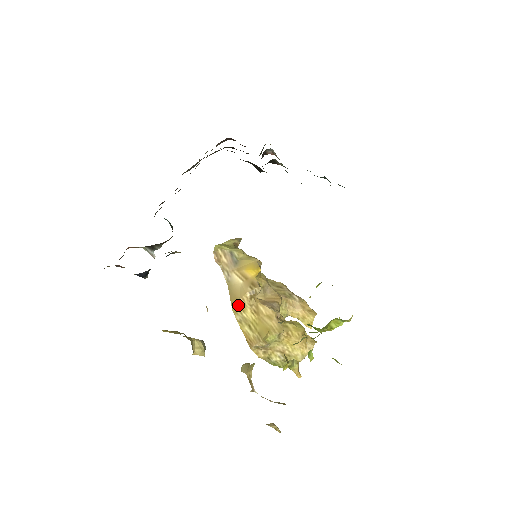
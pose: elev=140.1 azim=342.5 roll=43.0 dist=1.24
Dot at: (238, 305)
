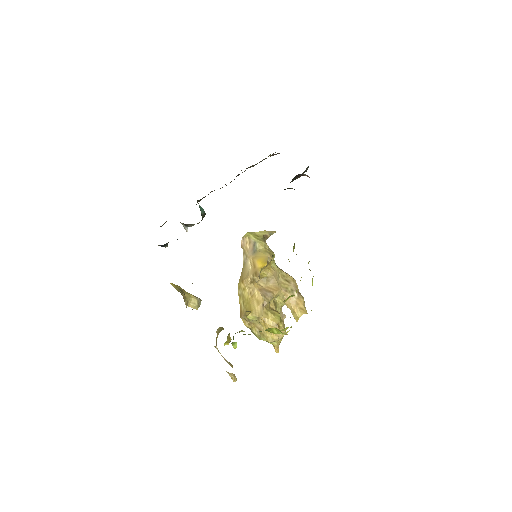
Dot at: (242, 283)
